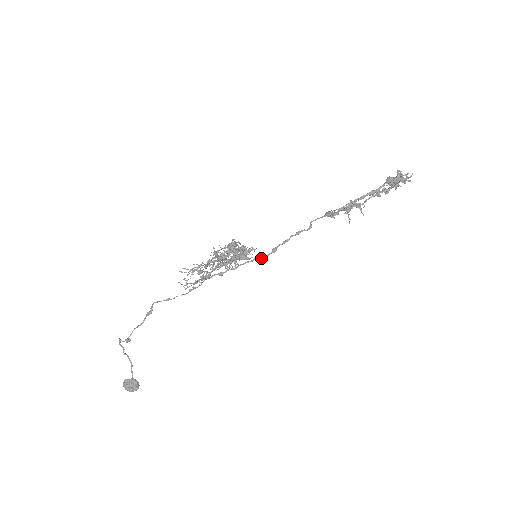
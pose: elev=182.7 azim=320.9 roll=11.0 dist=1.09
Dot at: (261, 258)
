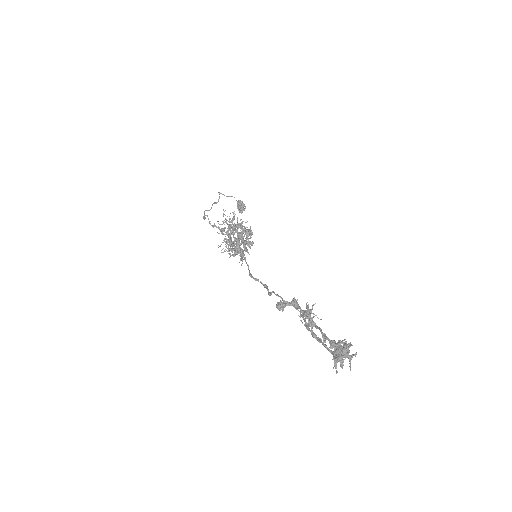
Dot at: (248, 267)
